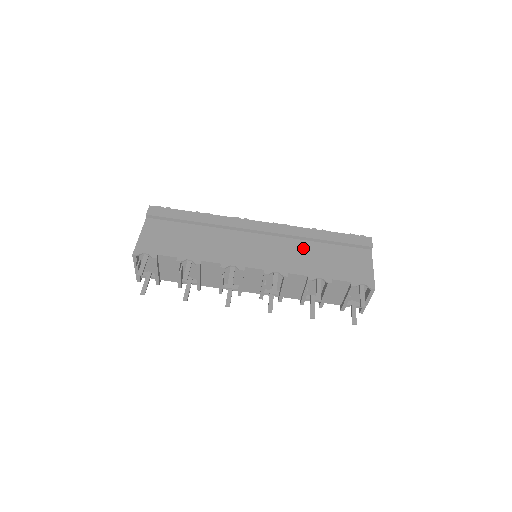
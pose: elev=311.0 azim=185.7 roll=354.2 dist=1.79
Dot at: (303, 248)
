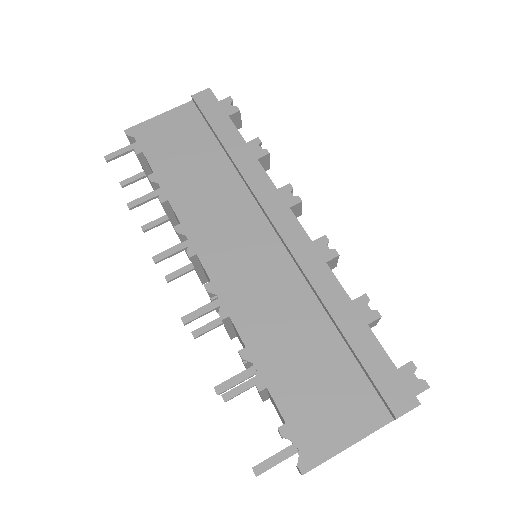
Dot at: (298, 306)
